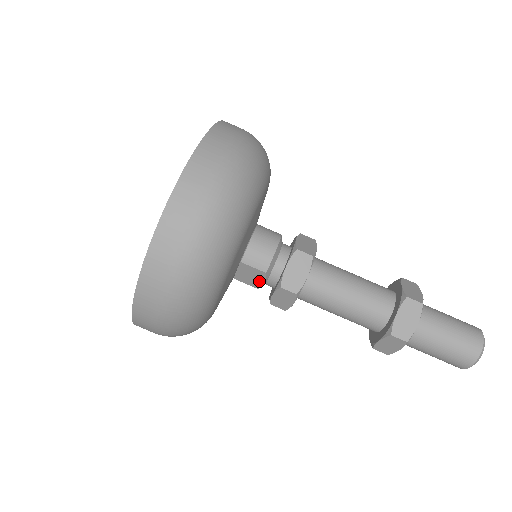
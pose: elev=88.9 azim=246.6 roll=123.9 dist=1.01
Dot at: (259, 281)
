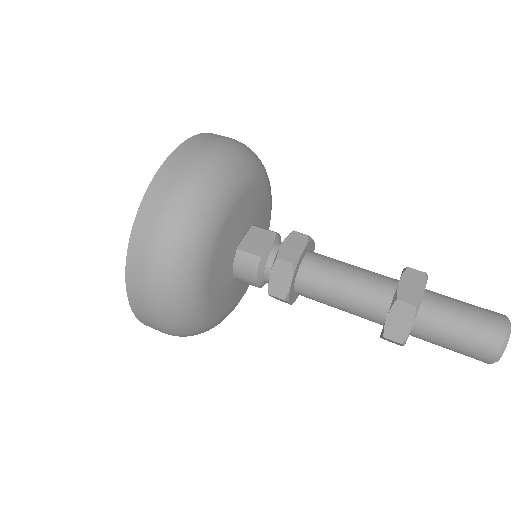
Dot at: (266, 246)
